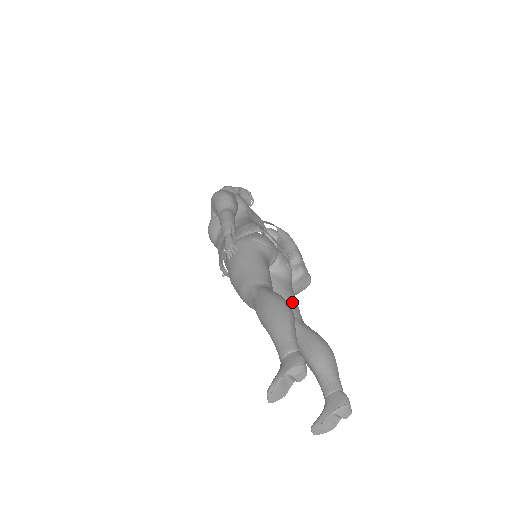
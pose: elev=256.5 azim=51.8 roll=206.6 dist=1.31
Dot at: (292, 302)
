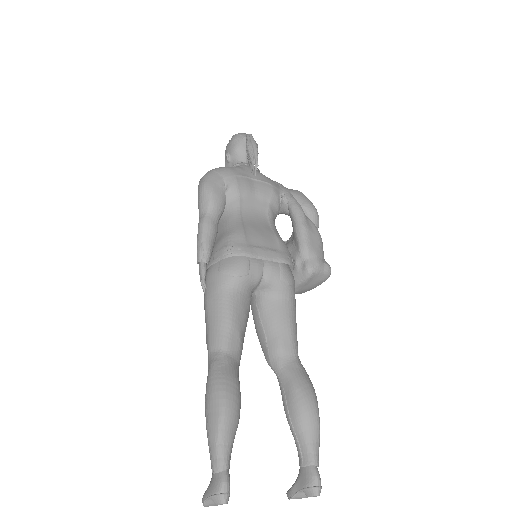
Dot at: (281, 334)
